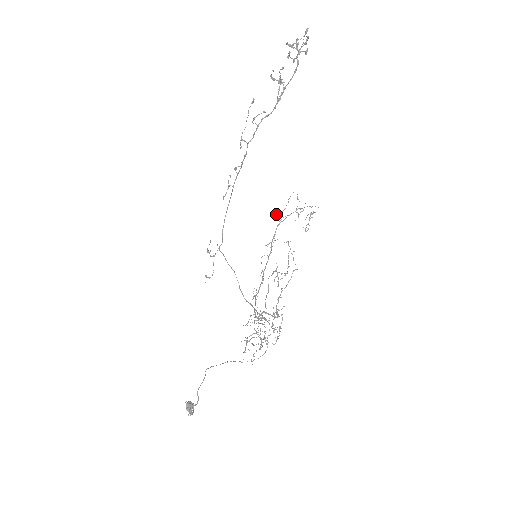
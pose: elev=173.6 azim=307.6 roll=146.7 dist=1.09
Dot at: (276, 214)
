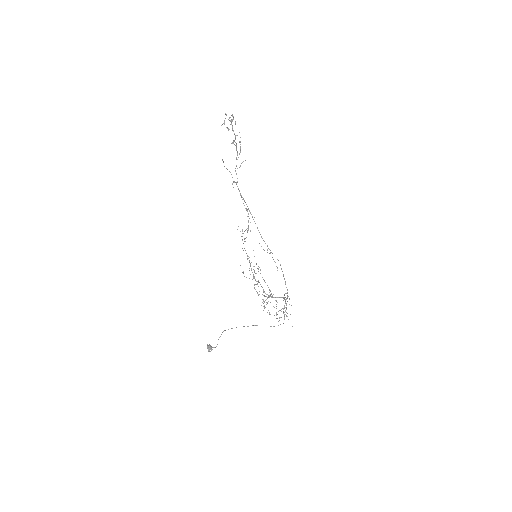
Dot at: occluded
